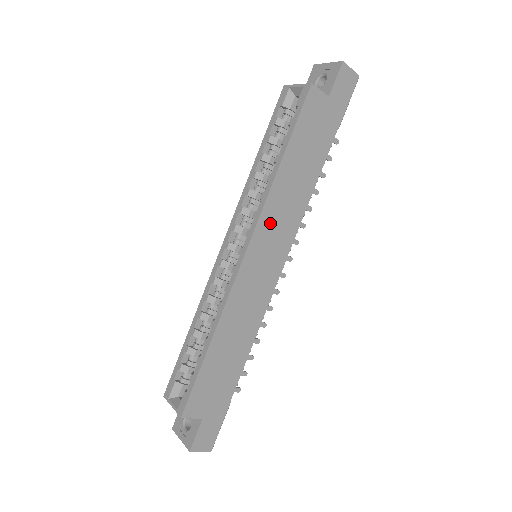
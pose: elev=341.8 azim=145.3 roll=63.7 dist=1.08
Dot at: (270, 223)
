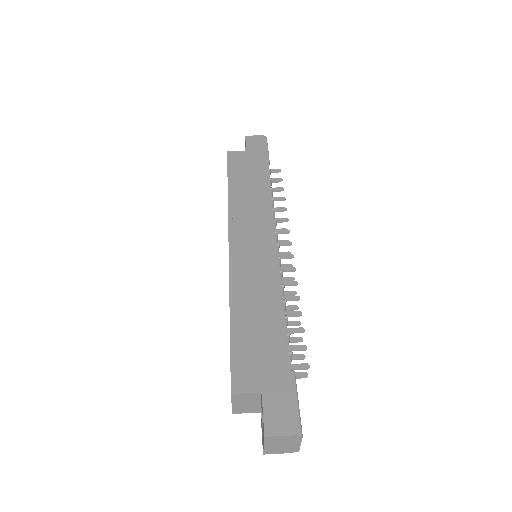
Dot at: (241, 221)
